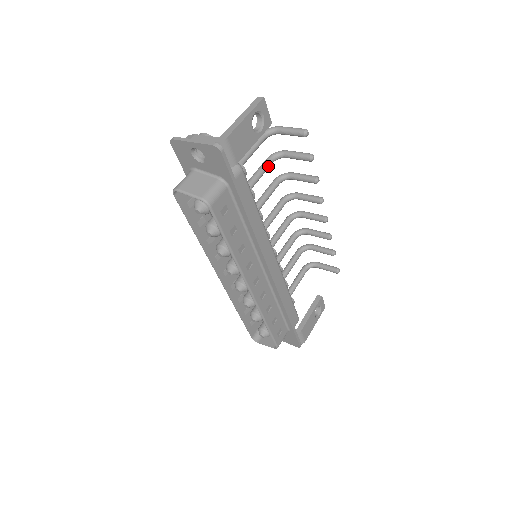
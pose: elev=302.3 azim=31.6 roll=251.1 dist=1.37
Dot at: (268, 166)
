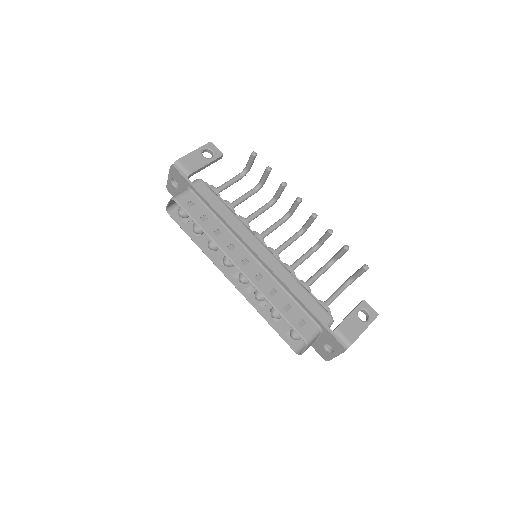
Dot at: (249, 193)
